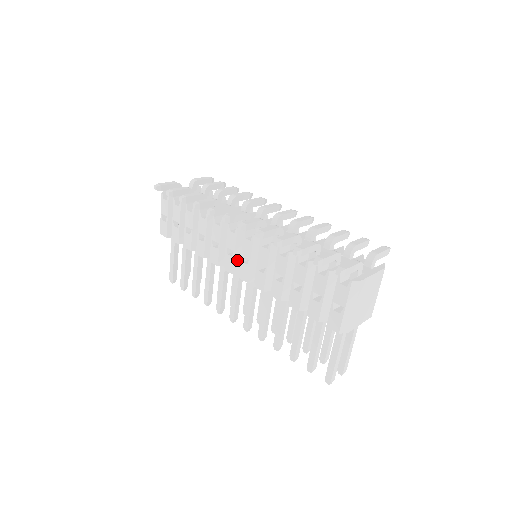
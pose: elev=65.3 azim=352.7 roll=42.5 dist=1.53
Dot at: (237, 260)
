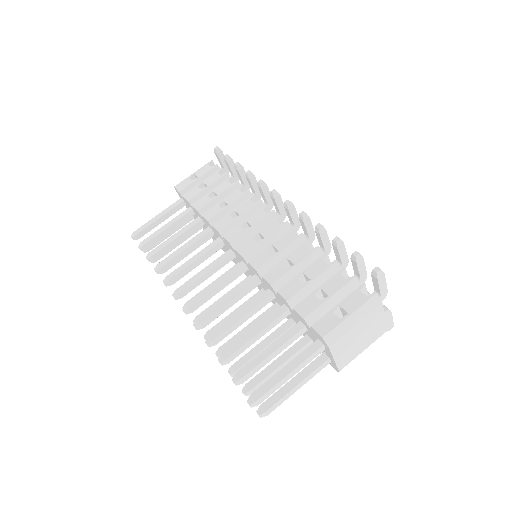
Dot at: (246, 237)
